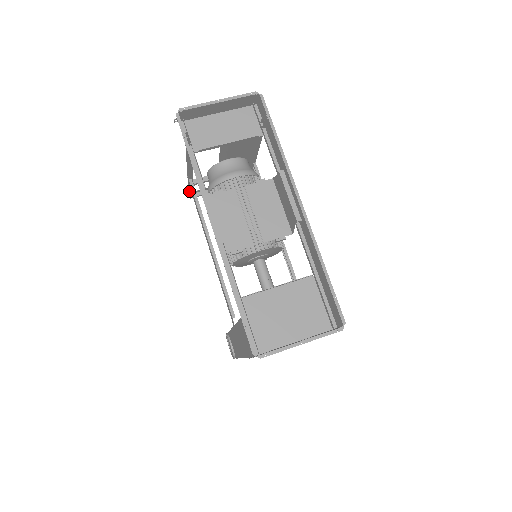
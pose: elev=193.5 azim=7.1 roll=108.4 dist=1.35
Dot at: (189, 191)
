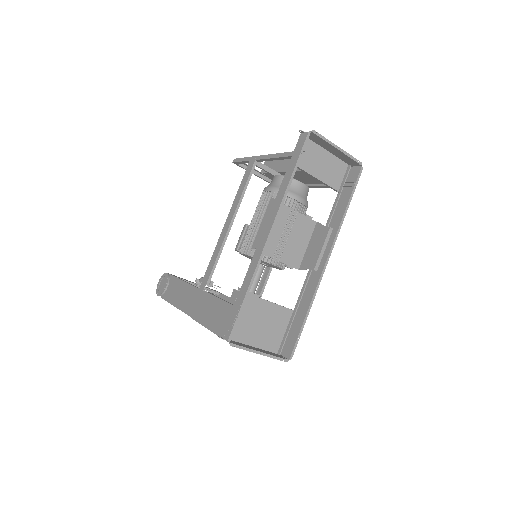
Dot at: (241, 161)
